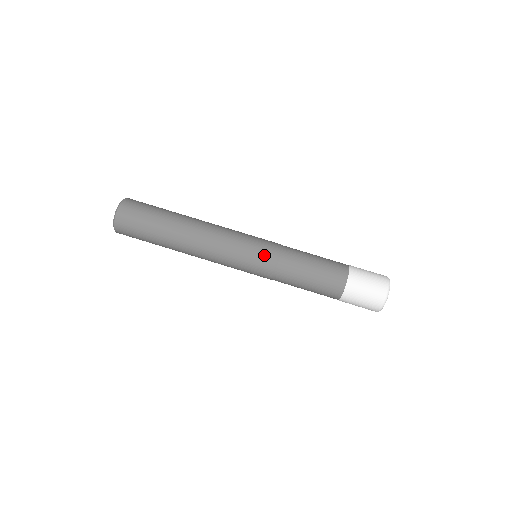
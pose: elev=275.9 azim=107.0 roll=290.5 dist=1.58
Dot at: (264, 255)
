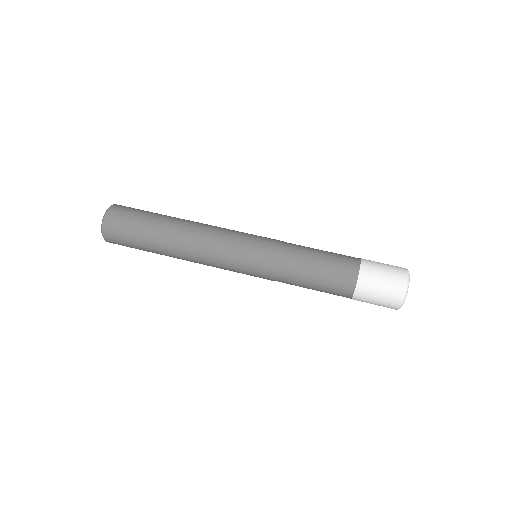
Dot at: (261, 258)
